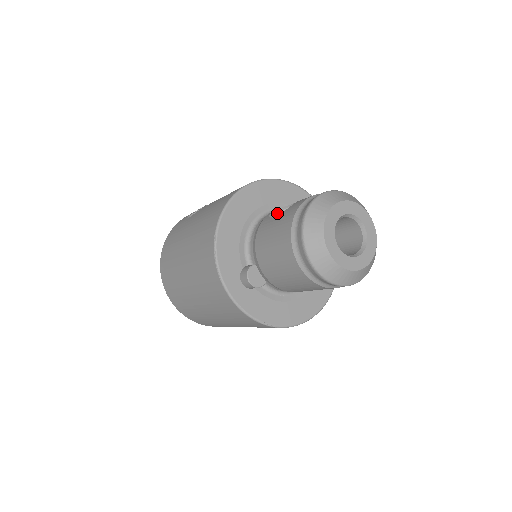
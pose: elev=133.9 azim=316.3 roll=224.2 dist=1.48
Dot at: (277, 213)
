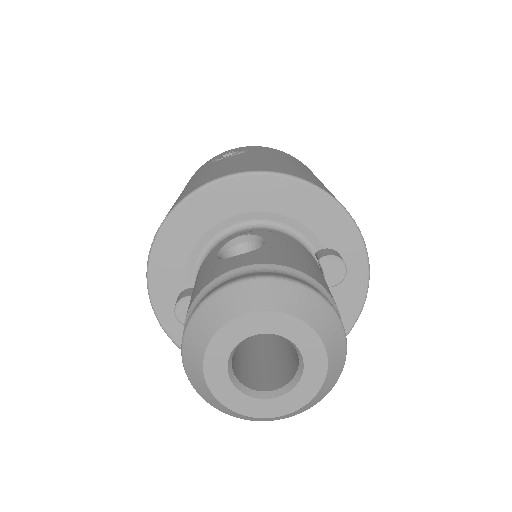
Dot at: (243, 241)
